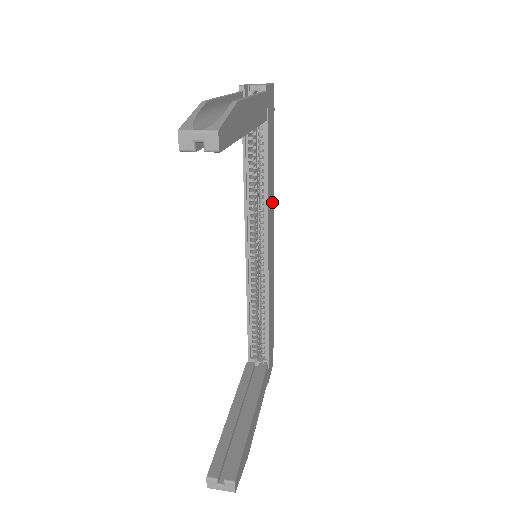
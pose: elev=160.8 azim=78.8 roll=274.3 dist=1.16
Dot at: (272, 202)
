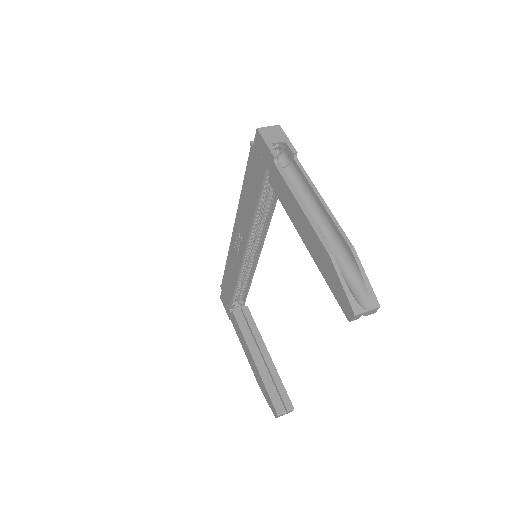
Dot at: occluded
